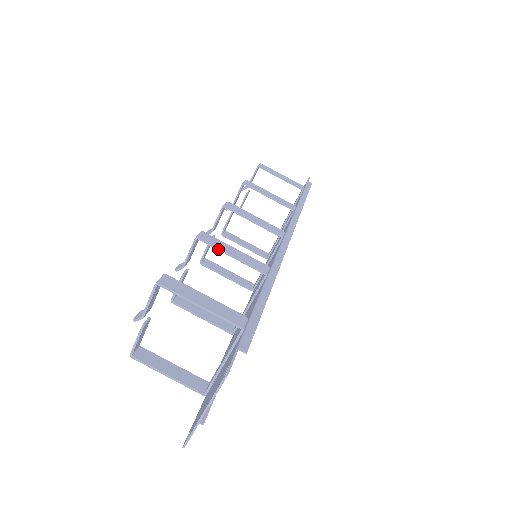
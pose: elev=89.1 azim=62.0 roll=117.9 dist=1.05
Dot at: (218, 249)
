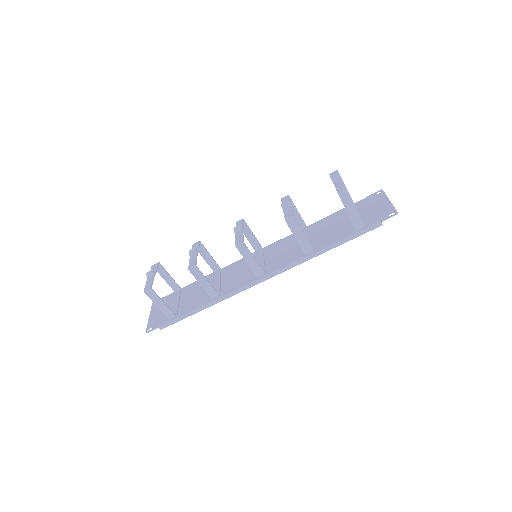
Dot at: (196, 279)
